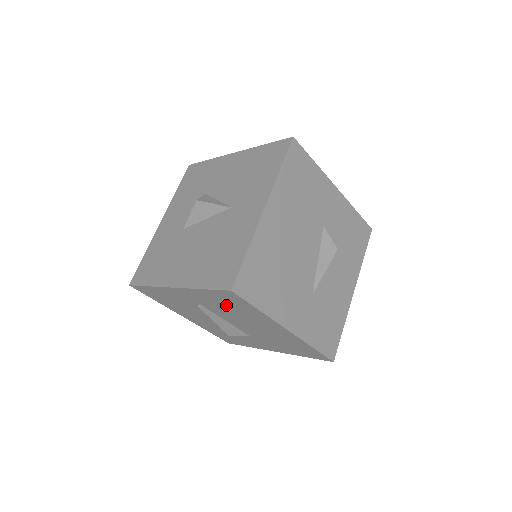
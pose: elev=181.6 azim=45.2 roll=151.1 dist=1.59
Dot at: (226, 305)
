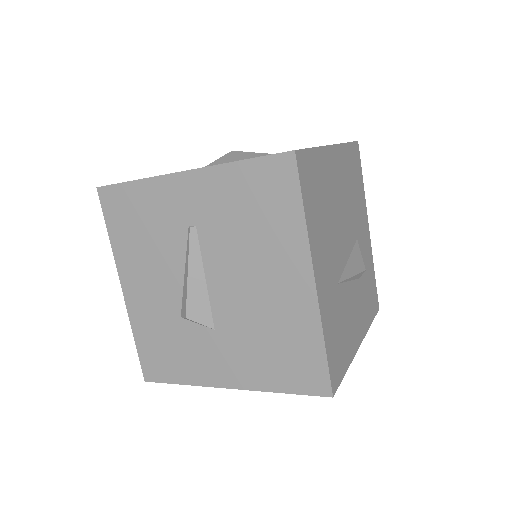
Dot at: (248, 211)
